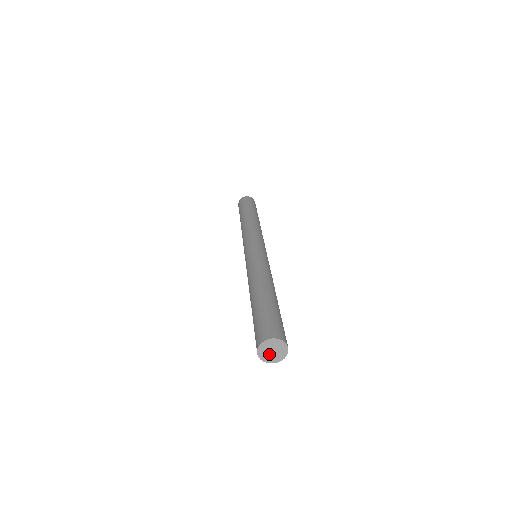
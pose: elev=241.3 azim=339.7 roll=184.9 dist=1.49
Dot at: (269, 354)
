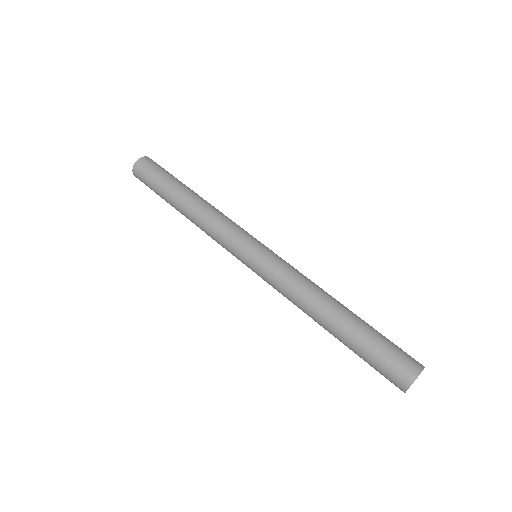
Dot at: occluded
